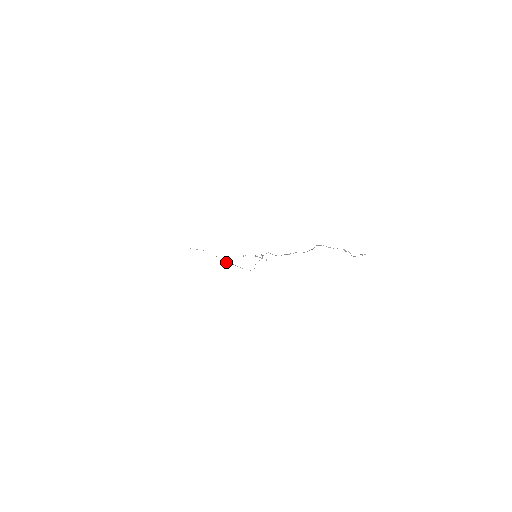
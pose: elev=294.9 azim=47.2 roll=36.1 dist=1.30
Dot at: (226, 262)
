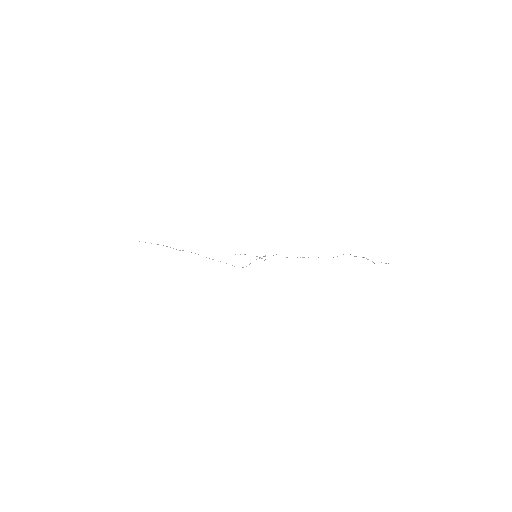
Dot at: occluded
